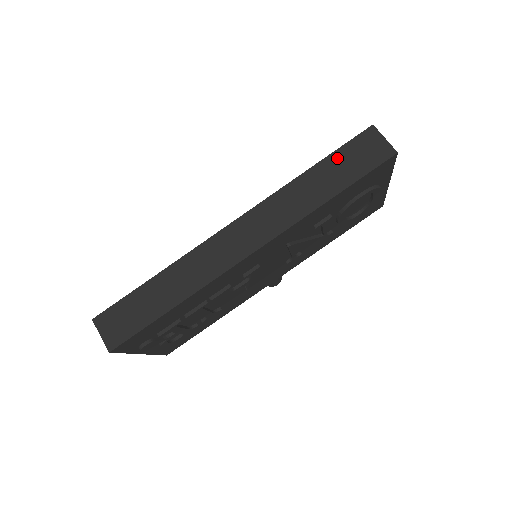
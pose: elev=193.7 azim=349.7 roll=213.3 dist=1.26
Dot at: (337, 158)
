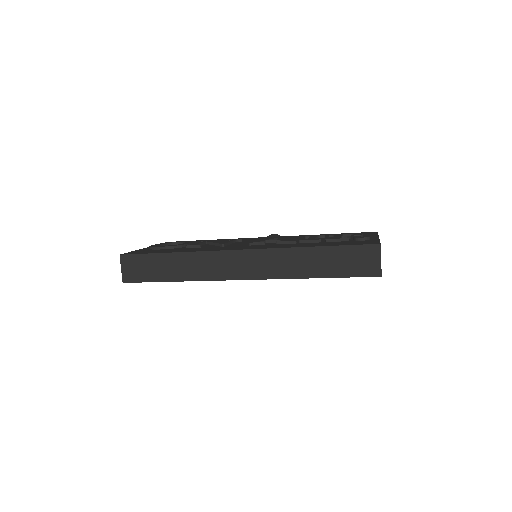
Dot at: (338, 252)
